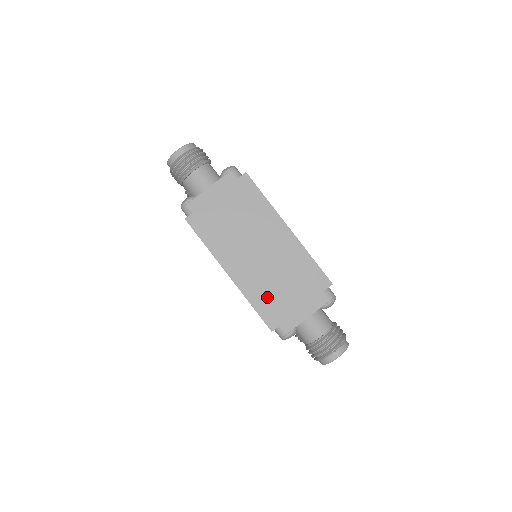
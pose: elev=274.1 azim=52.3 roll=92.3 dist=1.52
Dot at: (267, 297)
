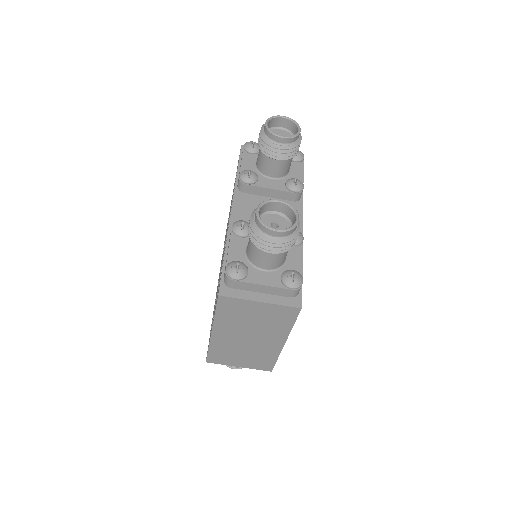
Dot at: (224, 353)
